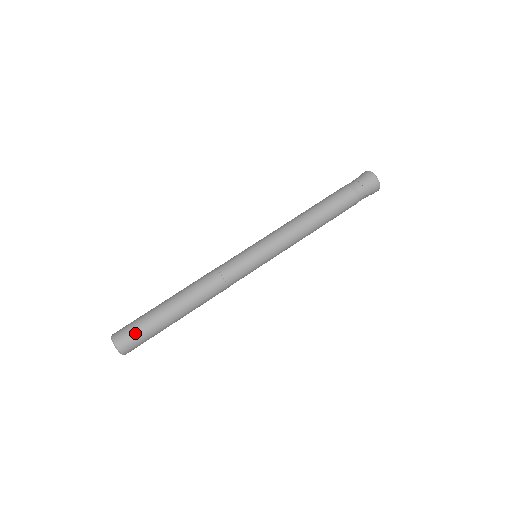
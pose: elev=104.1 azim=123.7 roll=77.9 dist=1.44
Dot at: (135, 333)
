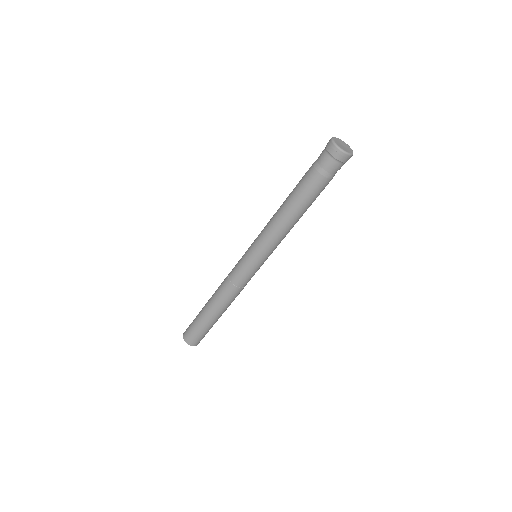
Dot at: (192, 332)
